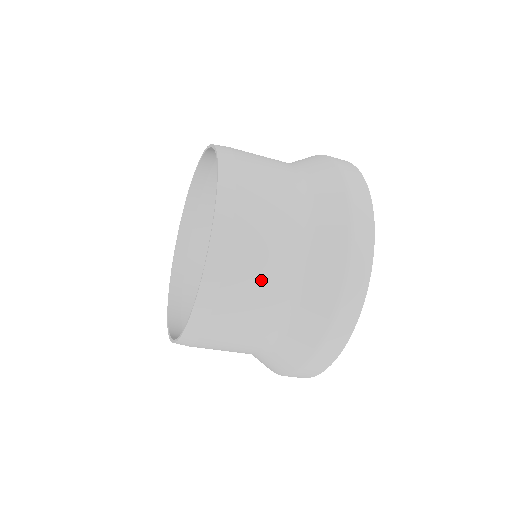
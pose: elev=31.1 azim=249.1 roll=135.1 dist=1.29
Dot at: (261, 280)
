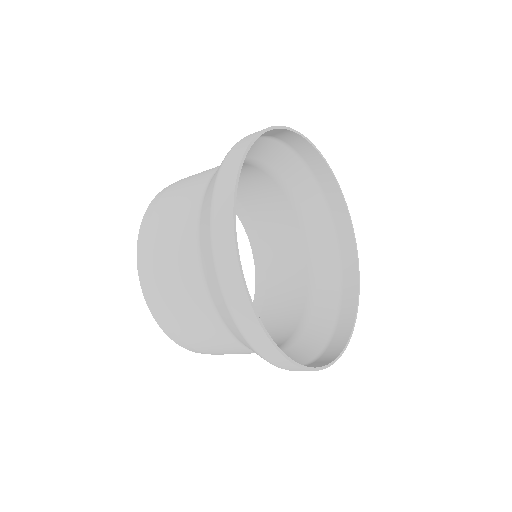
Dot at: (202, 334)
